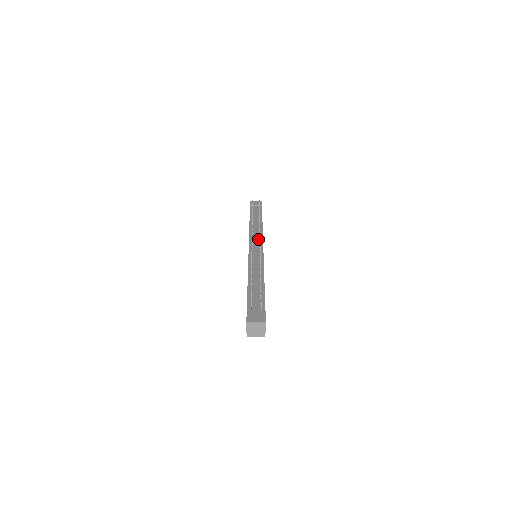
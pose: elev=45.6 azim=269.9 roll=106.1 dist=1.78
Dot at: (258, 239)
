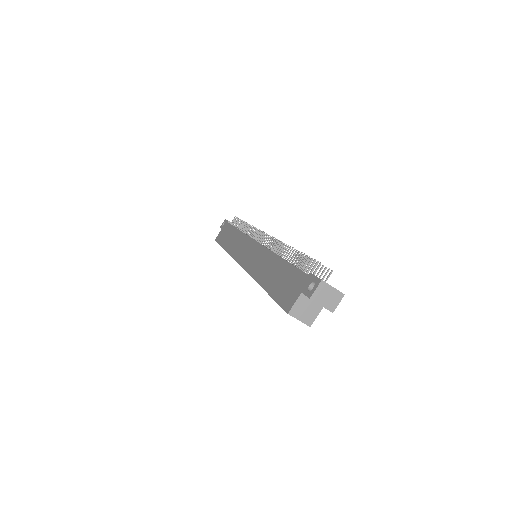
Dot at: occluded
